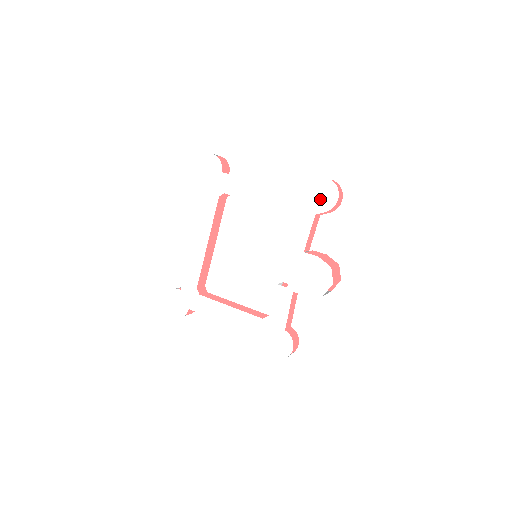
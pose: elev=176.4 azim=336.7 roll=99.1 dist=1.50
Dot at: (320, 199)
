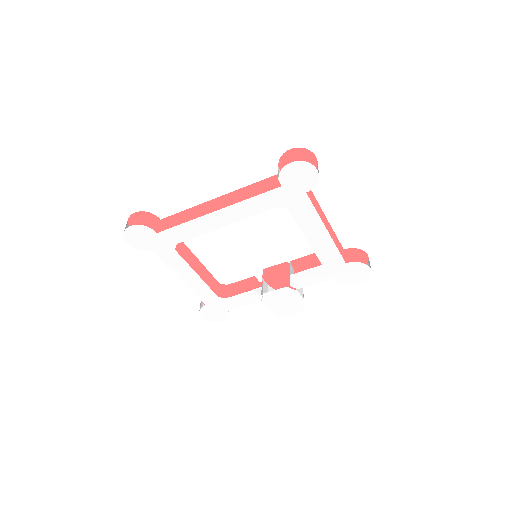
Dot at: (349, 275)
